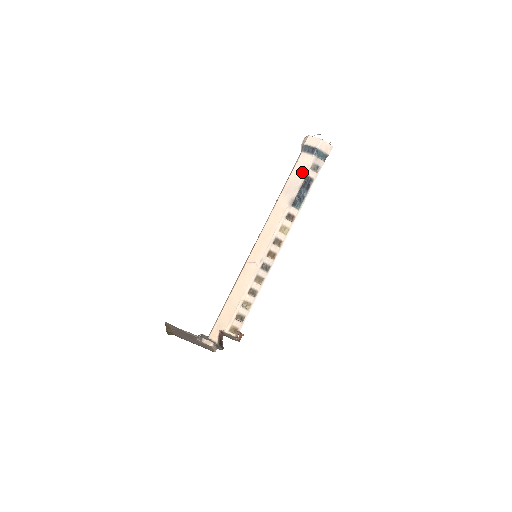
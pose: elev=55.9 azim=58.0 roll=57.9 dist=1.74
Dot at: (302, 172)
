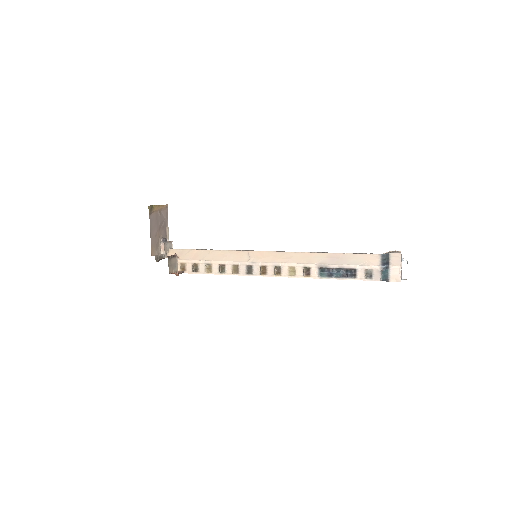
Dot at: (358, 263)
